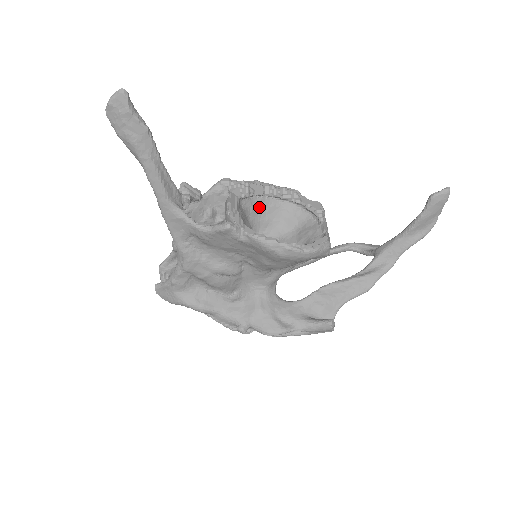
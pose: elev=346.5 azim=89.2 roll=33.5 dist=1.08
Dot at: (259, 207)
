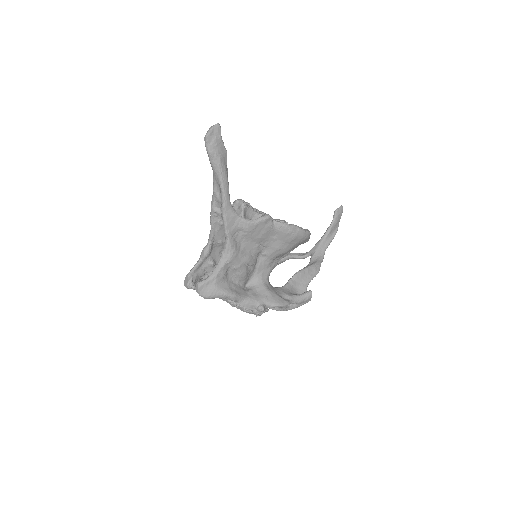
Dot at: occluded
